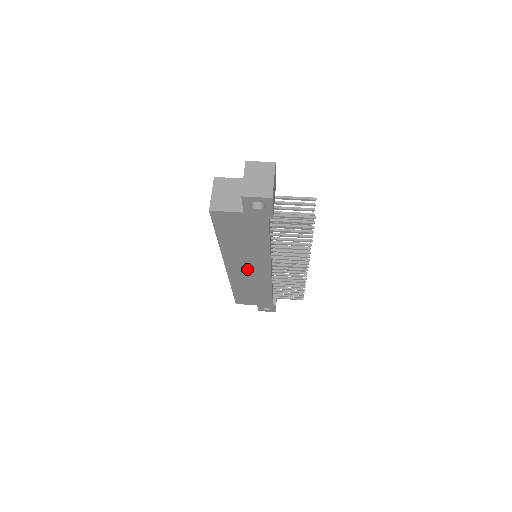
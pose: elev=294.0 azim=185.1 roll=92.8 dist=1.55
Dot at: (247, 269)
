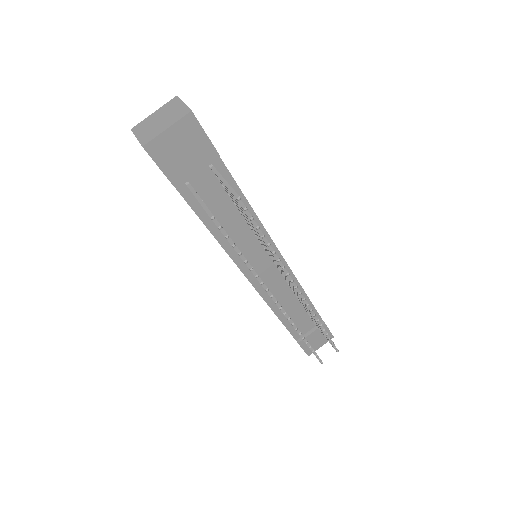
Dot at: occluded
